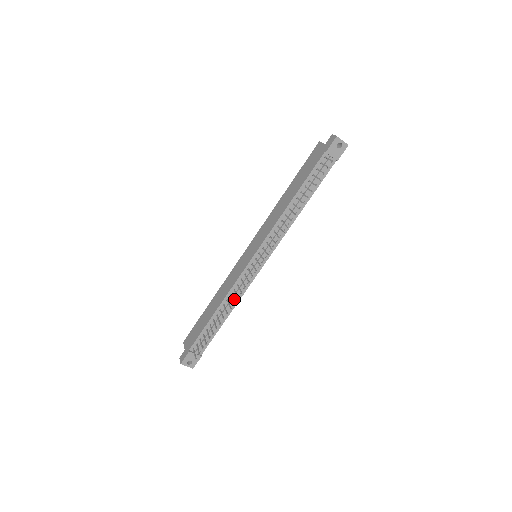
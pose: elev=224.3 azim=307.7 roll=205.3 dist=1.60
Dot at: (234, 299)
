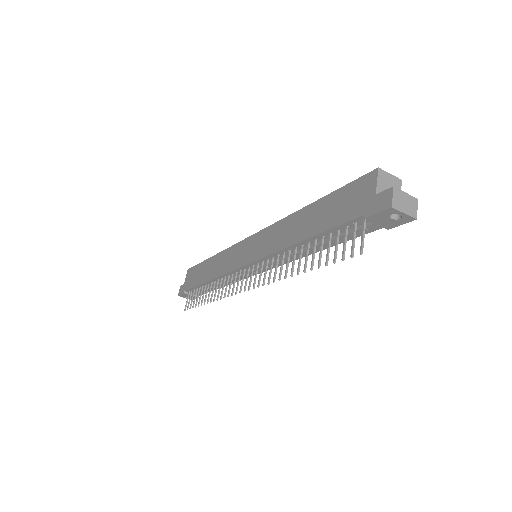
Dot at: occluded
